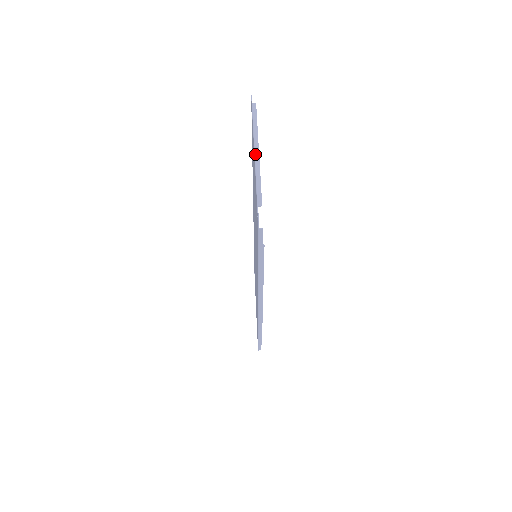
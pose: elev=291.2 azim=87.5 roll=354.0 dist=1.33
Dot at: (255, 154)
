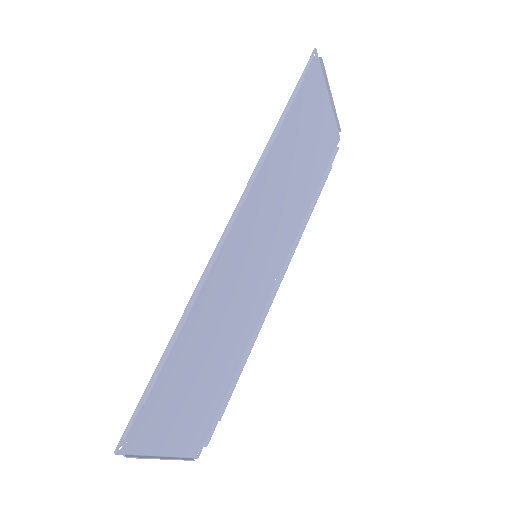
Dot at: (329, 96)
